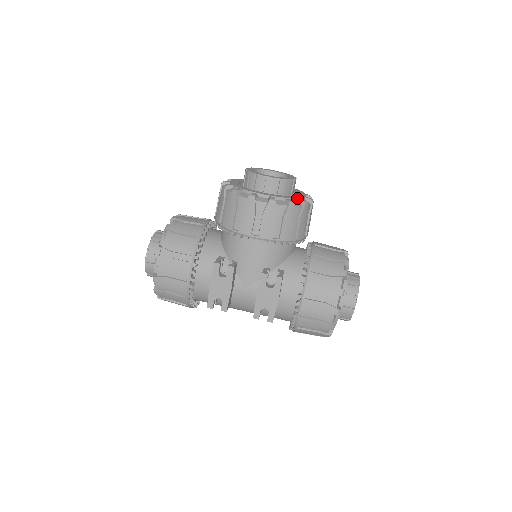
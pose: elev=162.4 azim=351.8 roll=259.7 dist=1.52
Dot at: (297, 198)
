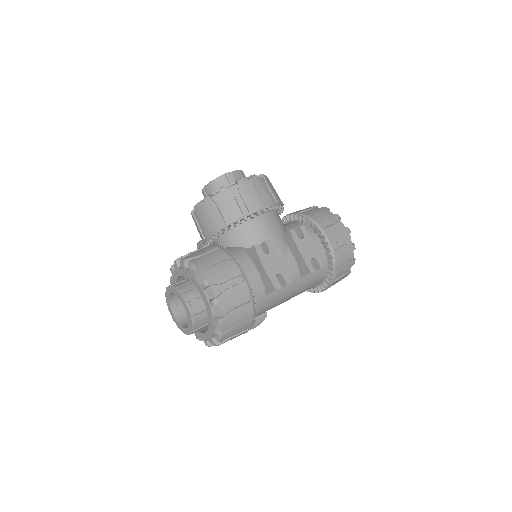
Dot at: occluded
